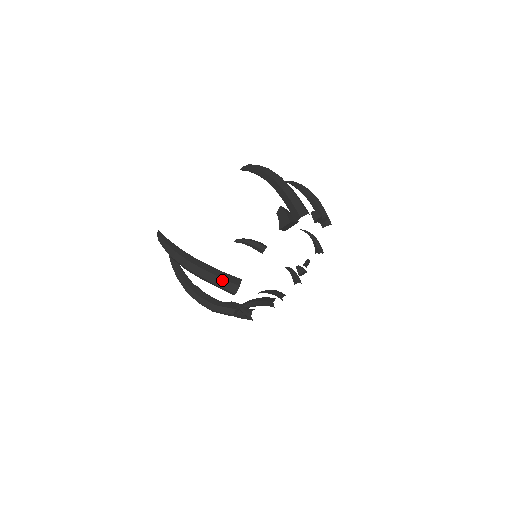
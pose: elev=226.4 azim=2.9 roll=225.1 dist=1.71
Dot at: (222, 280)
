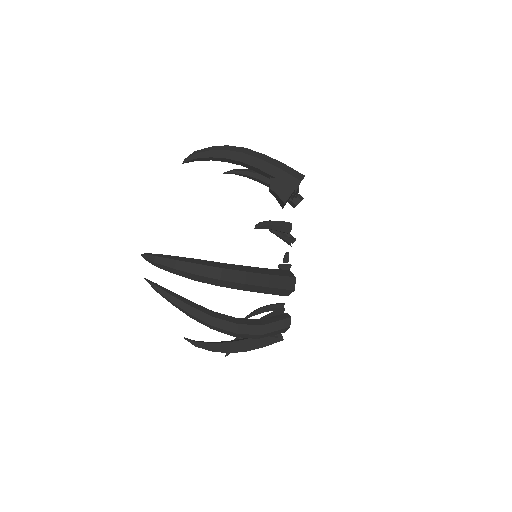
Dot at: (274, 277)
